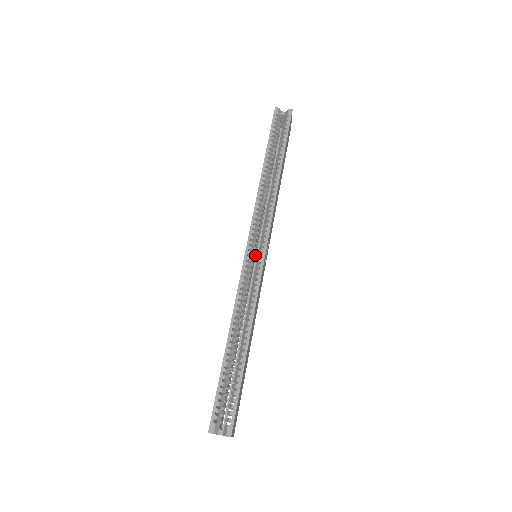
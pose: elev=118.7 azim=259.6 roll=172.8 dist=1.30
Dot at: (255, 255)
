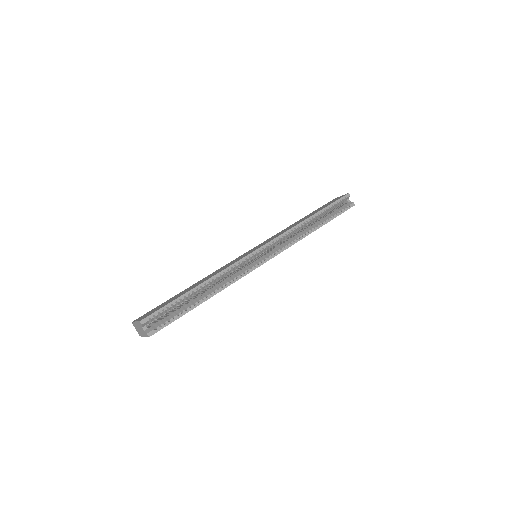
Dot at: occluded
